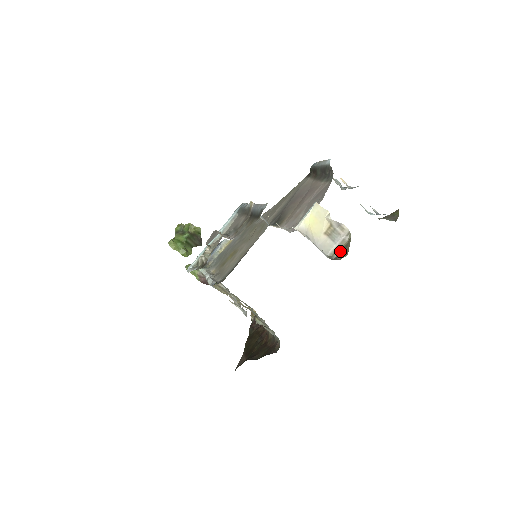
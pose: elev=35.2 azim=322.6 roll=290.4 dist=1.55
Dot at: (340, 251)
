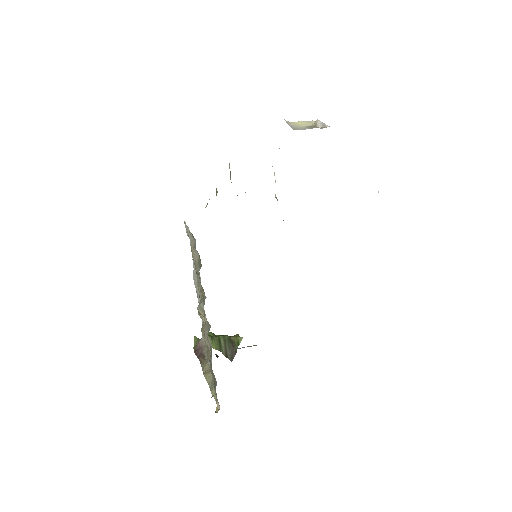
Dot at: occluded
